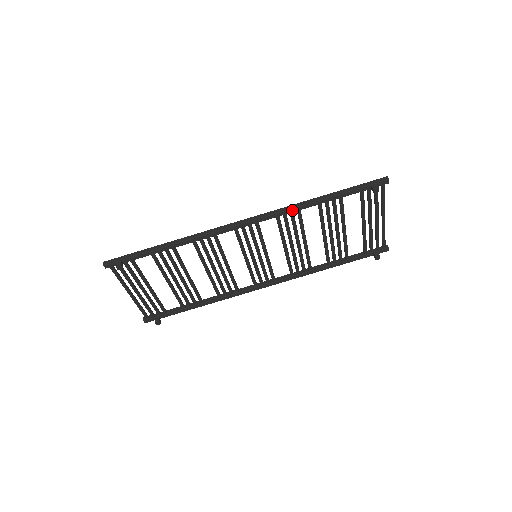
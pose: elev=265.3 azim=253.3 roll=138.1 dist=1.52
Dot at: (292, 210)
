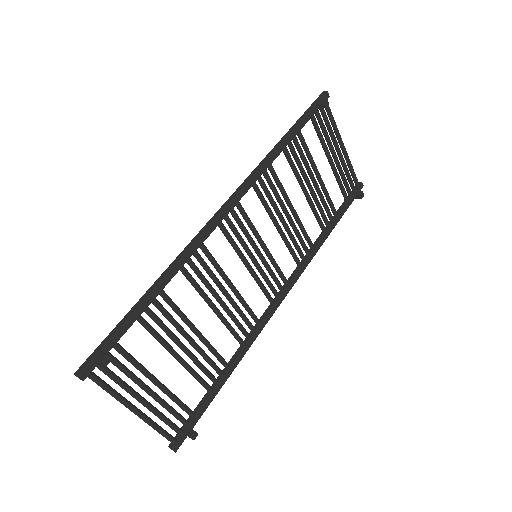
Dot at: (264, 167)
